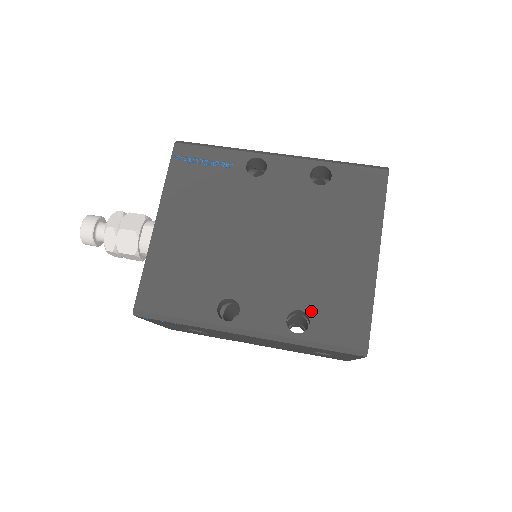
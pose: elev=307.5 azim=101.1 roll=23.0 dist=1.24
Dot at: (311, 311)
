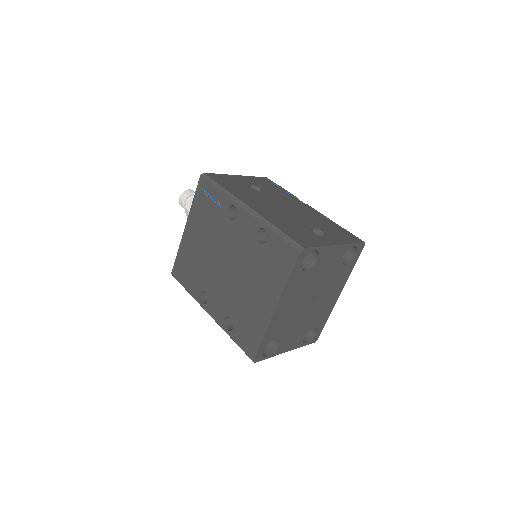
Dot at: (235, 322)
